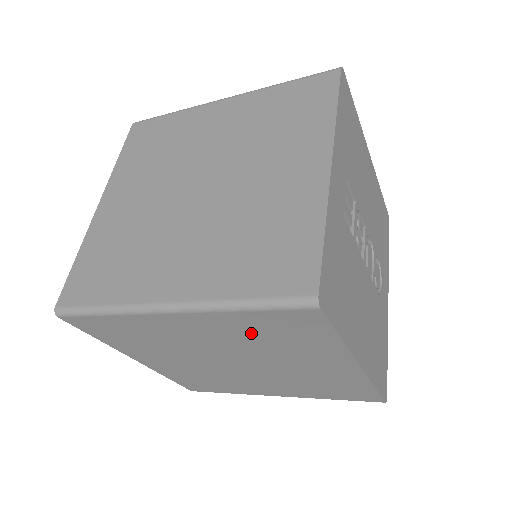
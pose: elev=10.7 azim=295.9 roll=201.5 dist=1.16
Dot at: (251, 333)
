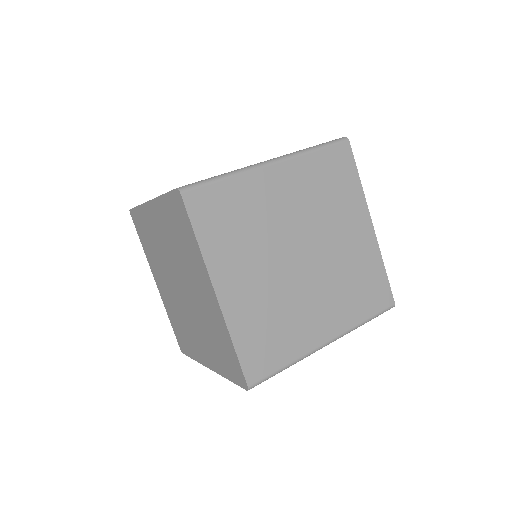
Dot at: occluded
